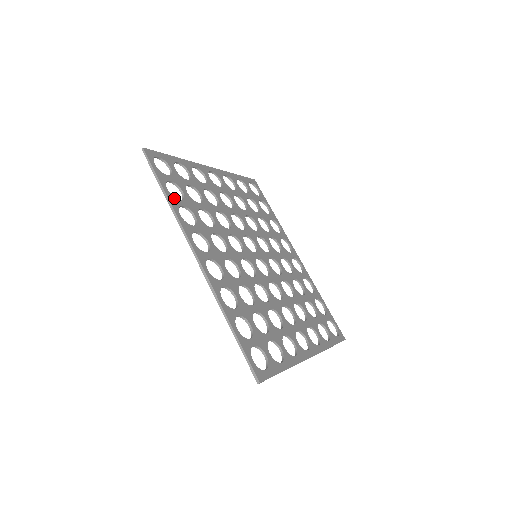
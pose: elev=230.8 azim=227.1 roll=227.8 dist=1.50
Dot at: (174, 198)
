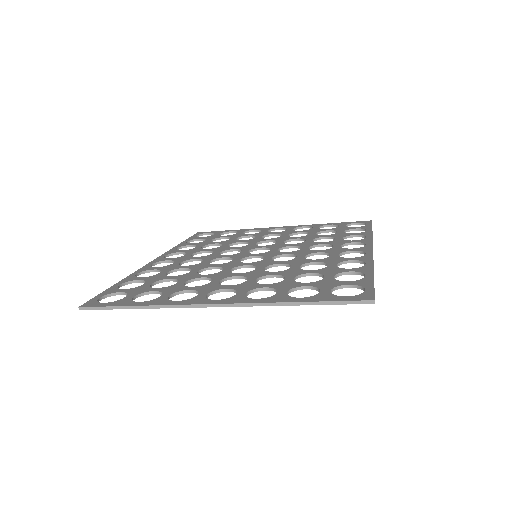
Dot at: (186, 244)
